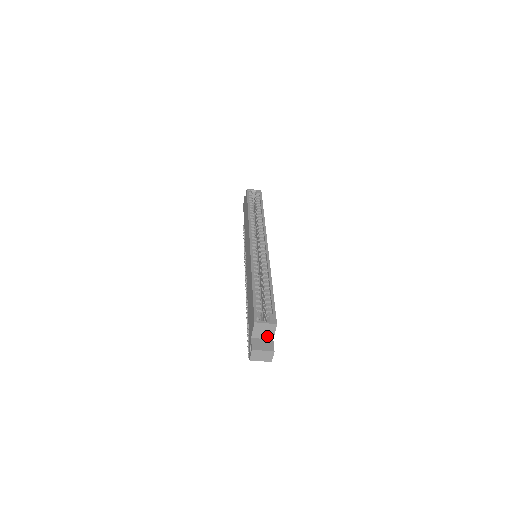
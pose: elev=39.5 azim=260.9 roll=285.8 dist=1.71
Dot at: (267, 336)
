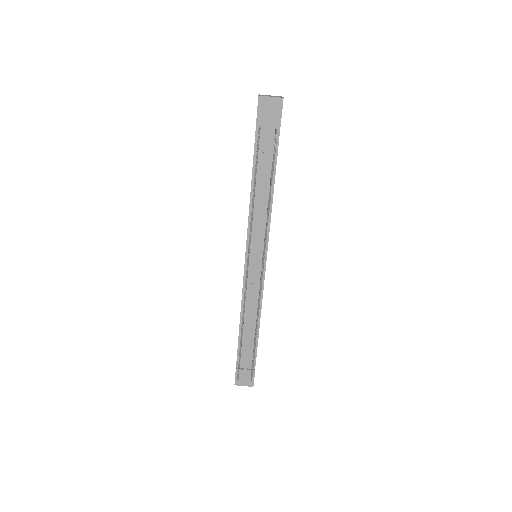
Dot at: occluded
